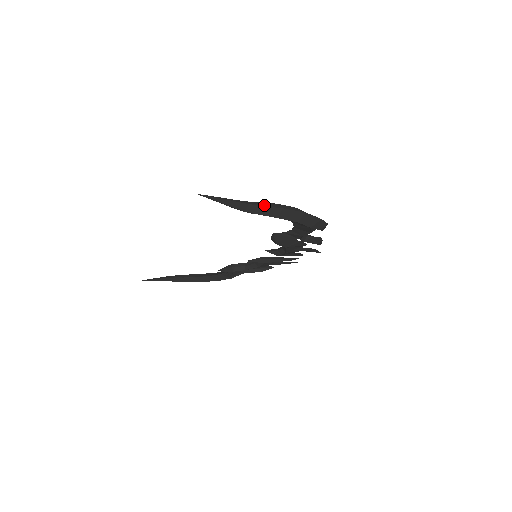
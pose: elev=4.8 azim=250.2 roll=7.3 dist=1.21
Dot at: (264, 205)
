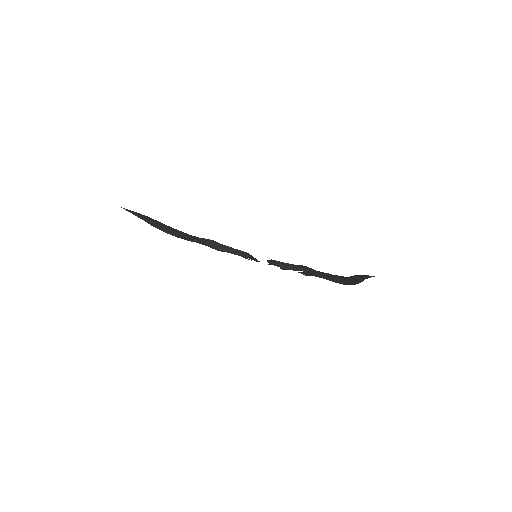
Dot at: occluded
